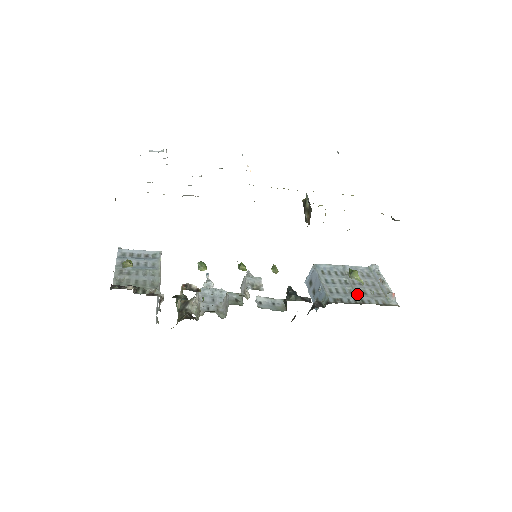
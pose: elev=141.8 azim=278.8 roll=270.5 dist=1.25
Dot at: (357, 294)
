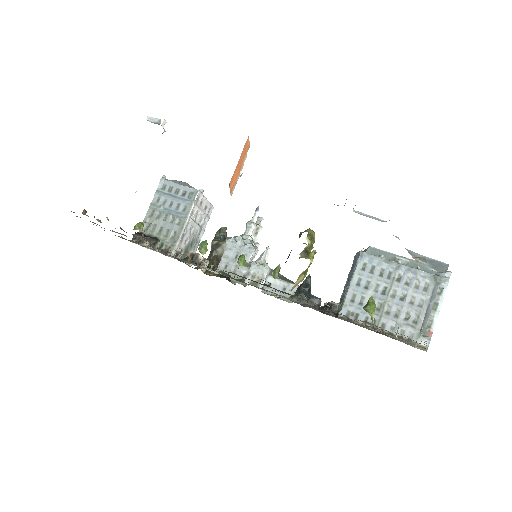
Dot at: (384, 314)
